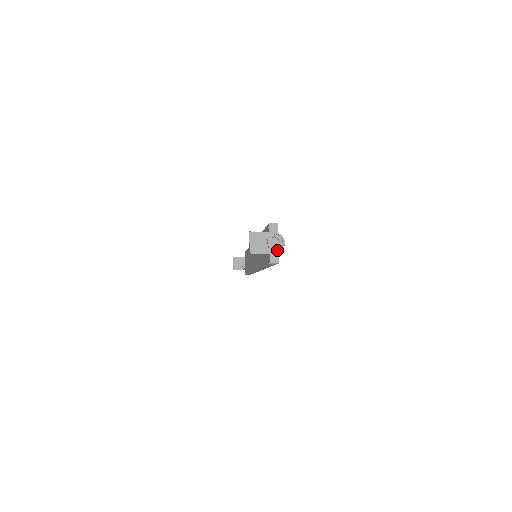
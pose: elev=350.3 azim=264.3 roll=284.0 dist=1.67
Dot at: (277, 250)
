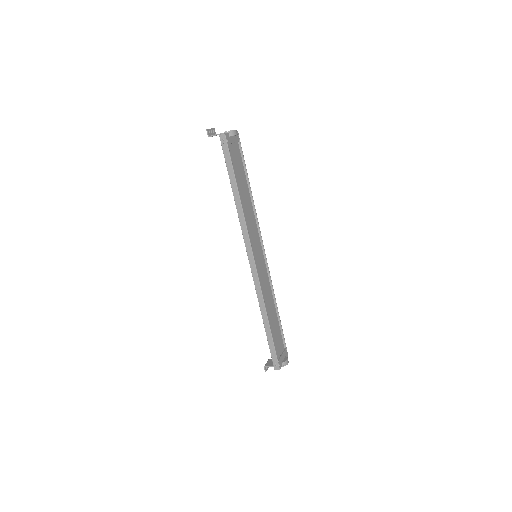
Dot at: (228, 133)
